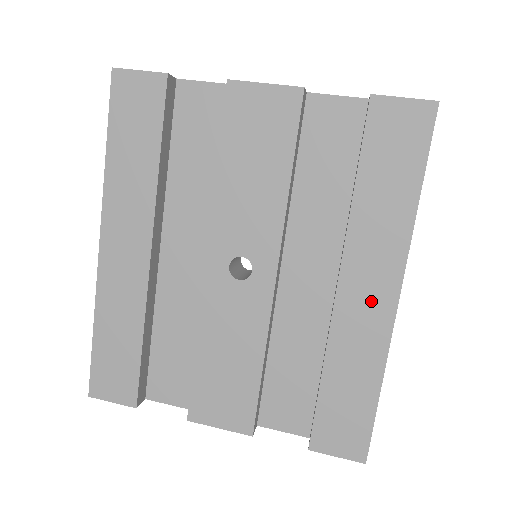
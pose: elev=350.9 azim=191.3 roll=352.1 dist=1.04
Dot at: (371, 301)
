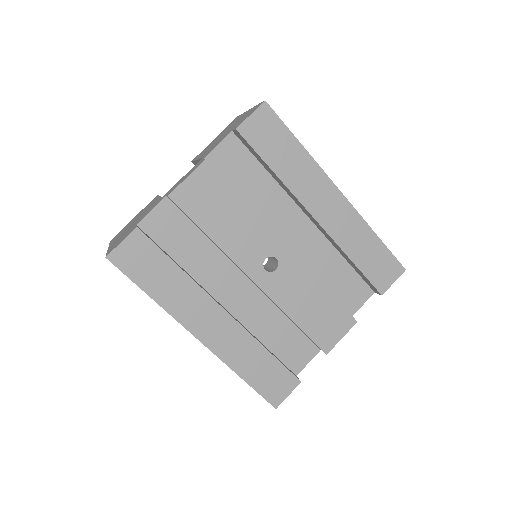
Dot at: (334, 208)
